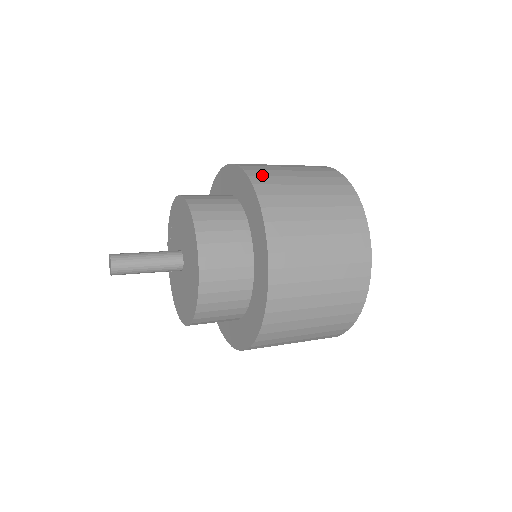
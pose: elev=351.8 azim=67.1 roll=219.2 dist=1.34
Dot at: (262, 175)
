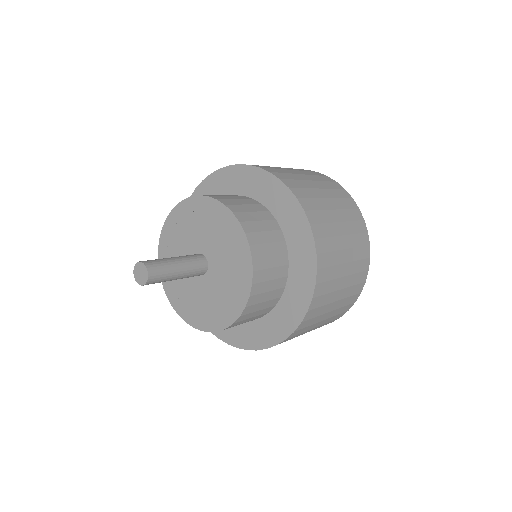
Dot at: (297, 187)
